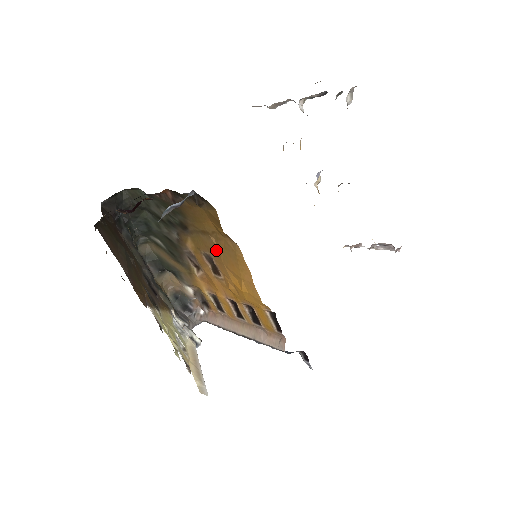
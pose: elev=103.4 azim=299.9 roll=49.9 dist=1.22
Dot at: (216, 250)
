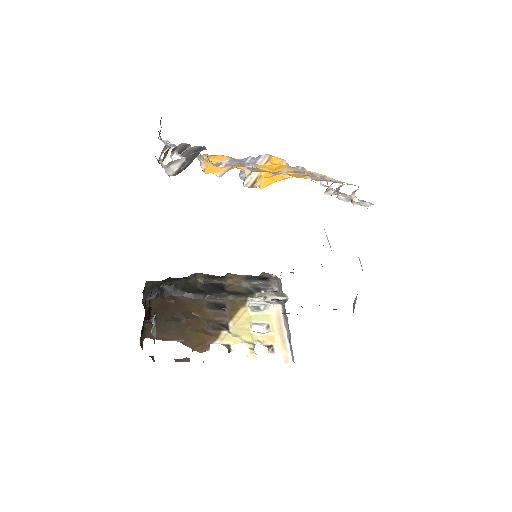
Dot at: occluded
